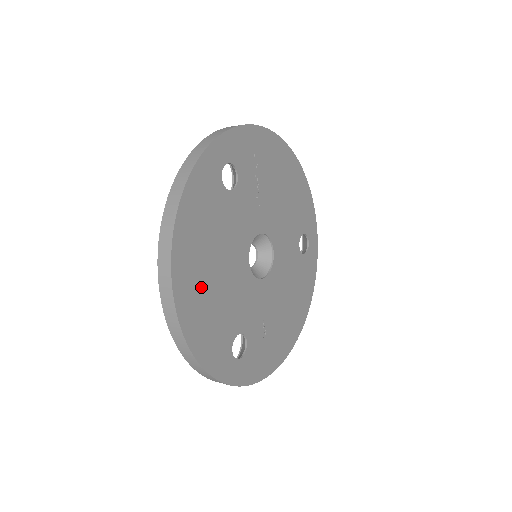
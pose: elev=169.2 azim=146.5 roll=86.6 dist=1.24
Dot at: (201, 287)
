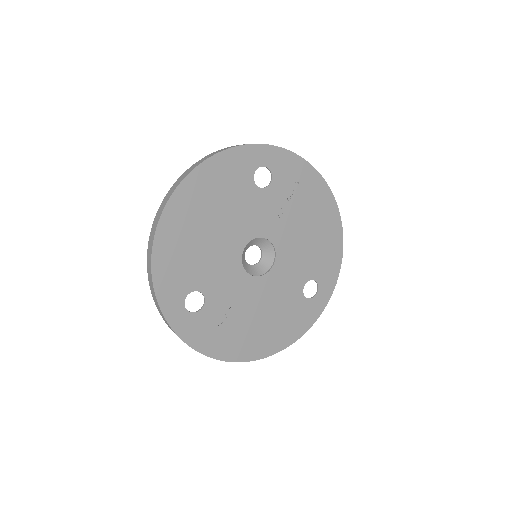
Dot at: (189, 226)
